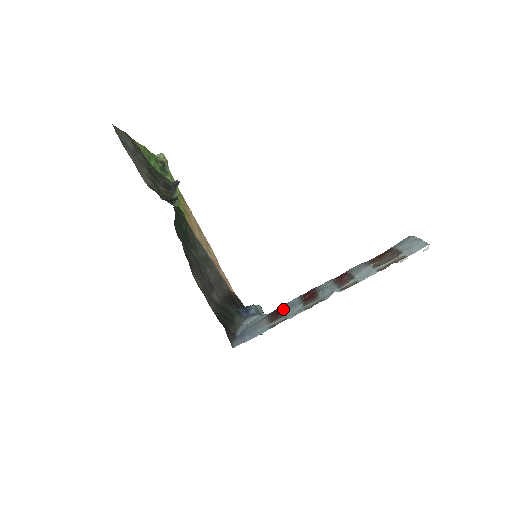
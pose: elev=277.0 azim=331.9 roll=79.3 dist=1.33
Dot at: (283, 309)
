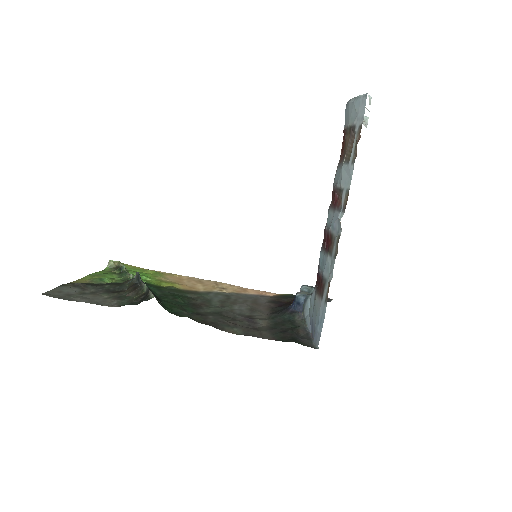
Dot at: (320, 274)
